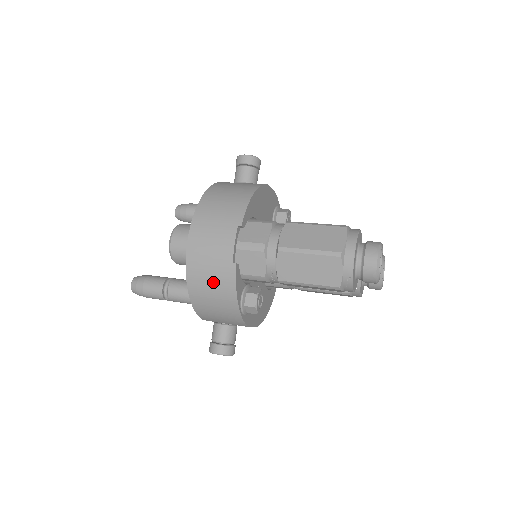
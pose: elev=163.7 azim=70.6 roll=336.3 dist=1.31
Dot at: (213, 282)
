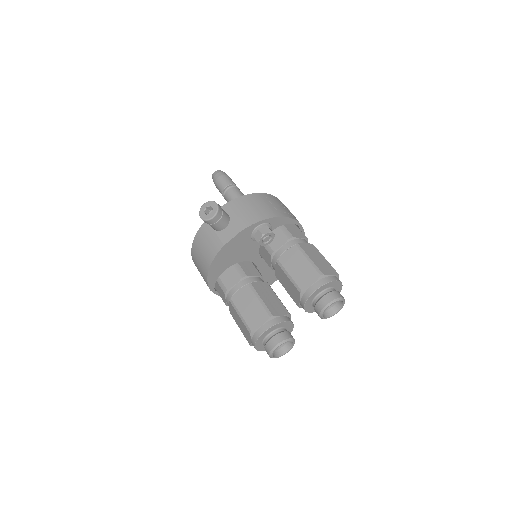
Dot at: occluded
